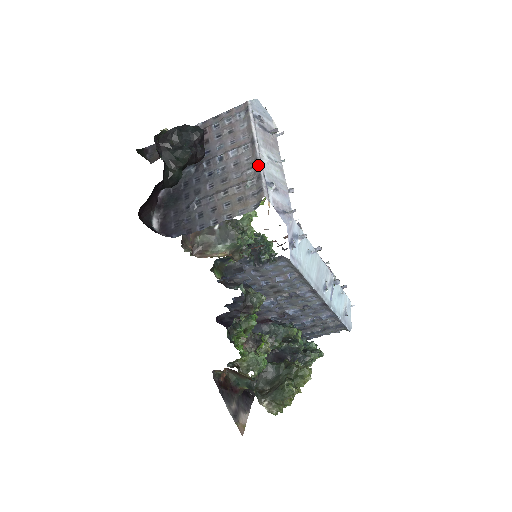
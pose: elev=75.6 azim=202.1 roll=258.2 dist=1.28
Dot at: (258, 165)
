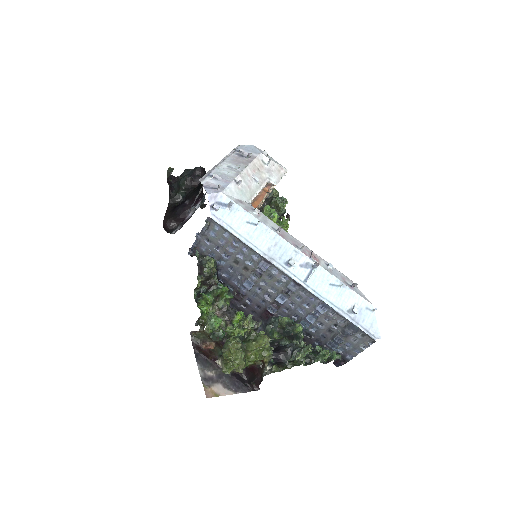
Dot at: (211, 169)
